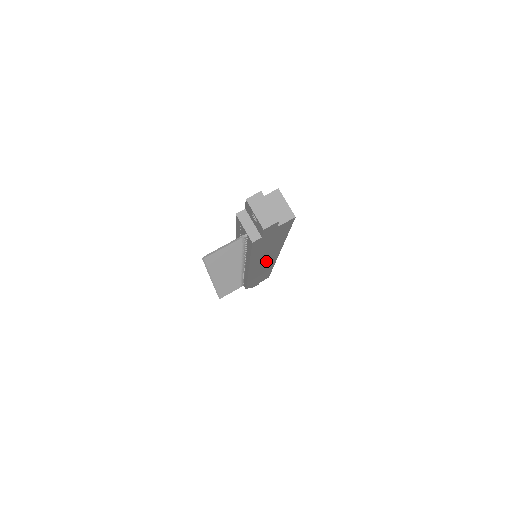
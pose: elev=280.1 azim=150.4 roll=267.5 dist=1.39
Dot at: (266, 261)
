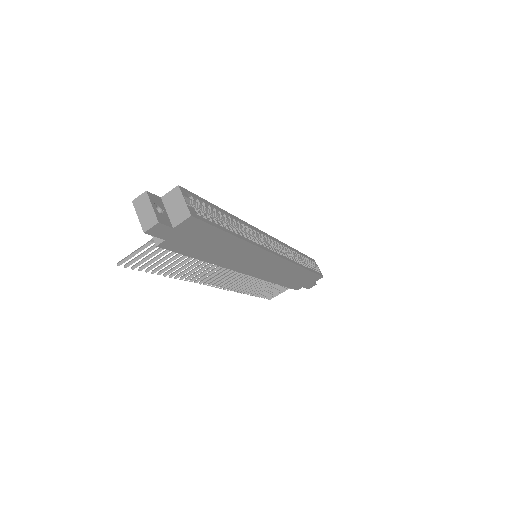
Dot at: (260, 262)
